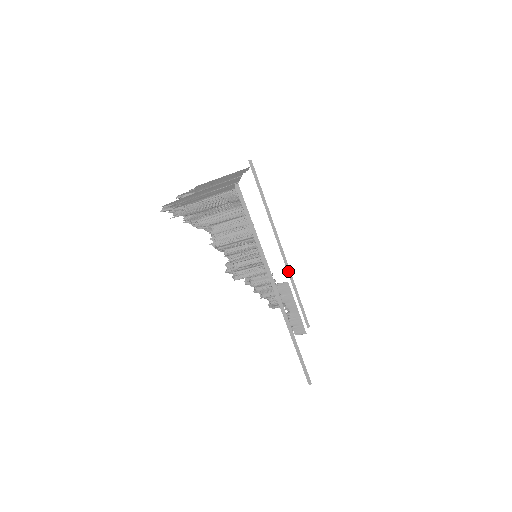
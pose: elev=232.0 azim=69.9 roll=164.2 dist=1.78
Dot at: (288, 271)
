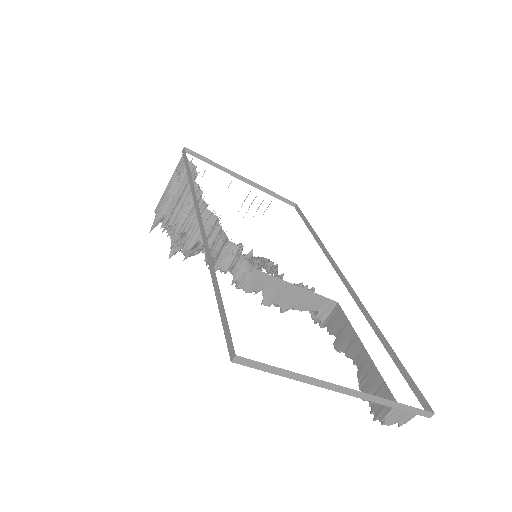
Dot at: (360, 306)
